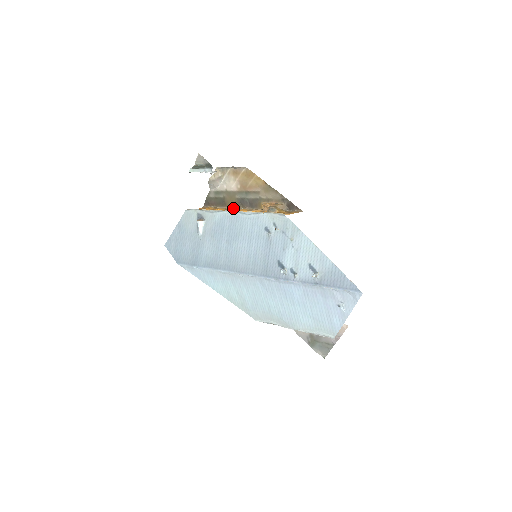
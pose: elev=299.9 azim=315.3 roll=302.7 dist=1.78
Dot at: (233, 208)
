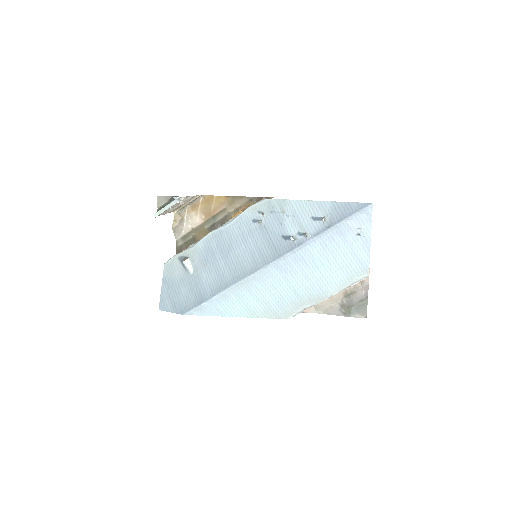
Dot at: occluded
